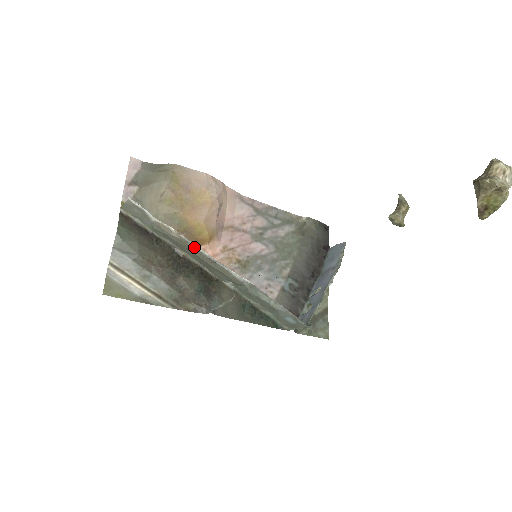
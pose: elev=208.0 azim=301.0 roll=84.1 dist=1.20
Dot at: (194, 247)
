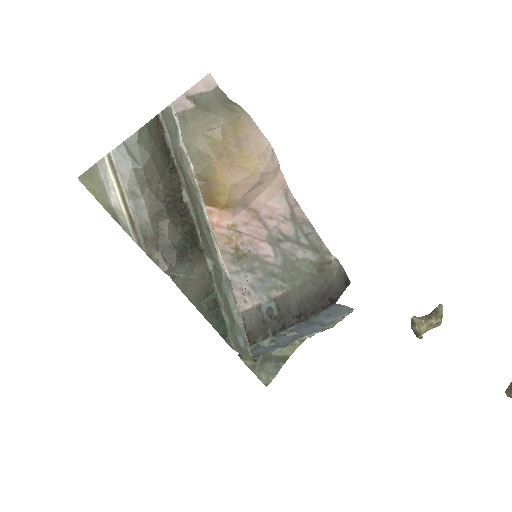
Dot at: (200, 201)
